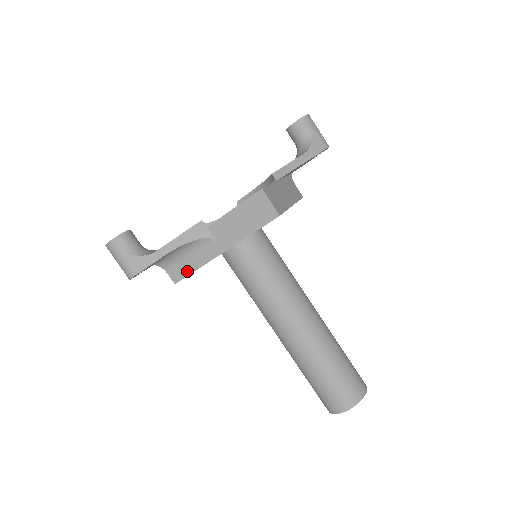
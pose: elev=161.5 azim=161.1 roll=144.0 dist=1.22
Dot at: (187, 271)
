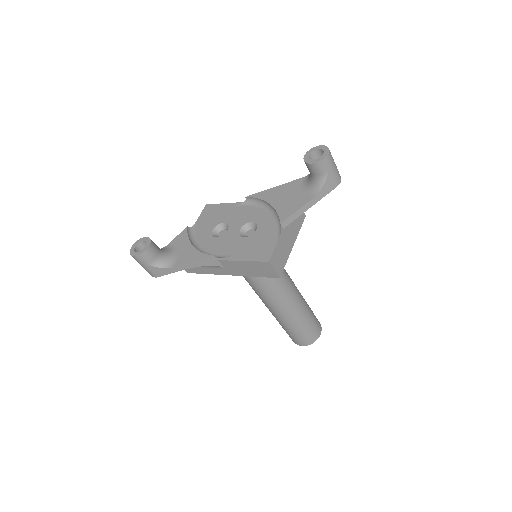
Dot at: (198, 272)
